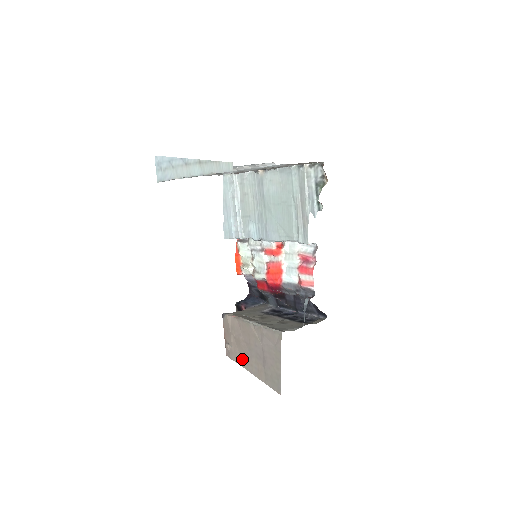
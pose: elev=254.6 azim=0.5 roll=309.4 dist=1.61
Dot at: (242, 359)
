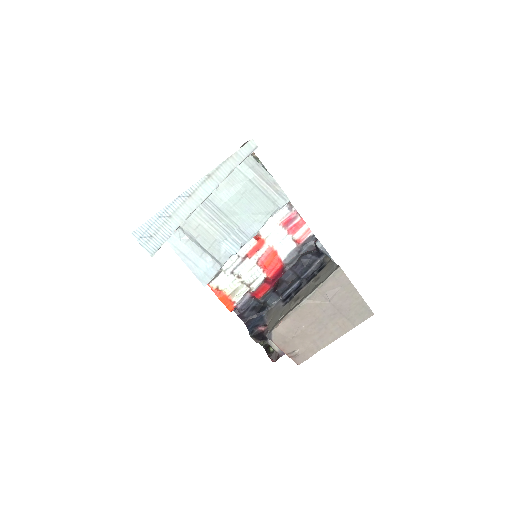
Dot at: (318, 343)
